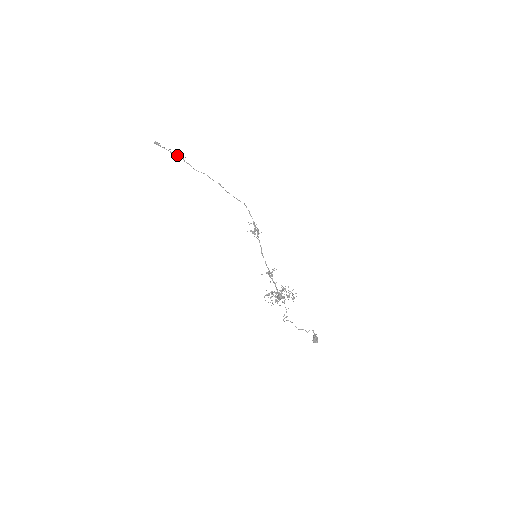
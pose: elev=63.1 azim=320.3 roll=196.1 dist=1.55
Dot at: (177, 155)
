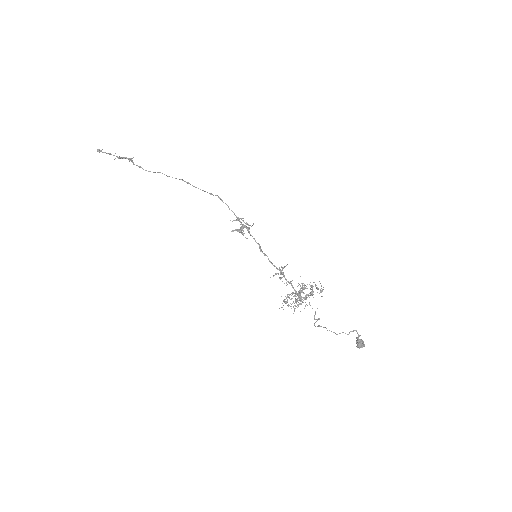
Dot at: occluded
